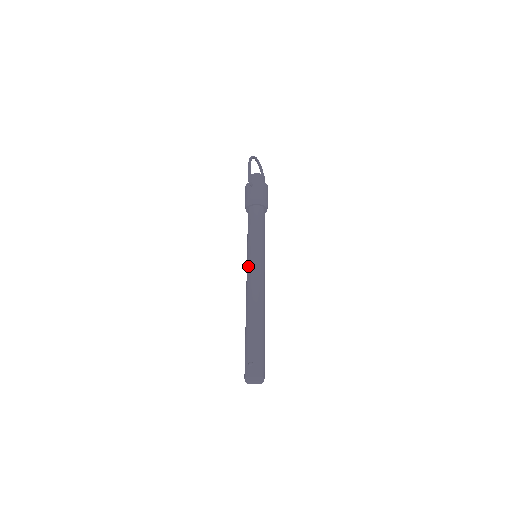
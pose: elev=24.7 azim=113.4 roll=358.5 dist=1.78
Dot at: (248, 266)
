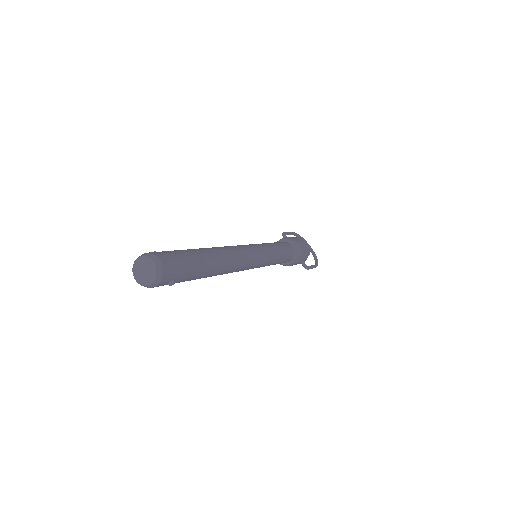
Dot at: occluded
